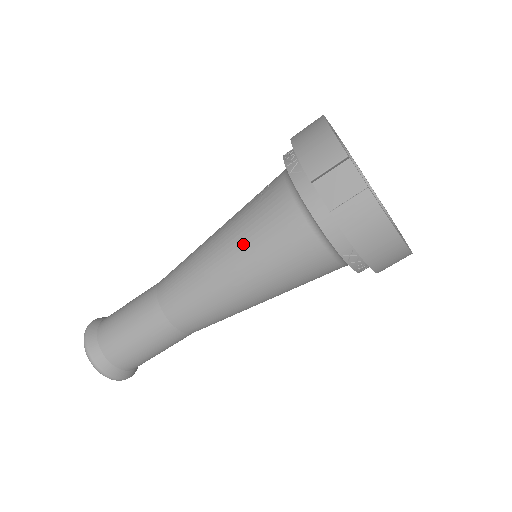
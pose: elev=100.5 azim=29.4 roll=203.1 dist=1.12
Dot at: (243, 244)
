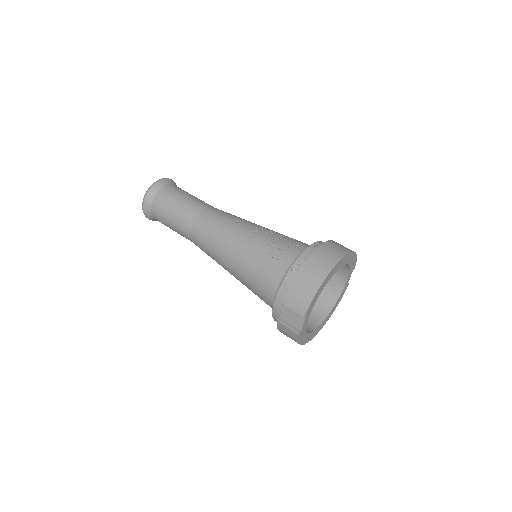
Dot at: (243, 268)
